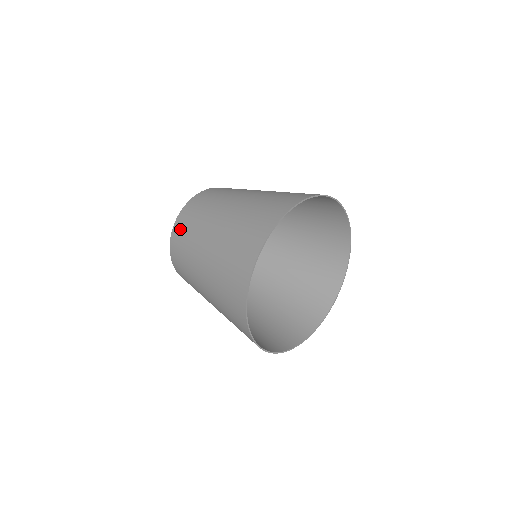
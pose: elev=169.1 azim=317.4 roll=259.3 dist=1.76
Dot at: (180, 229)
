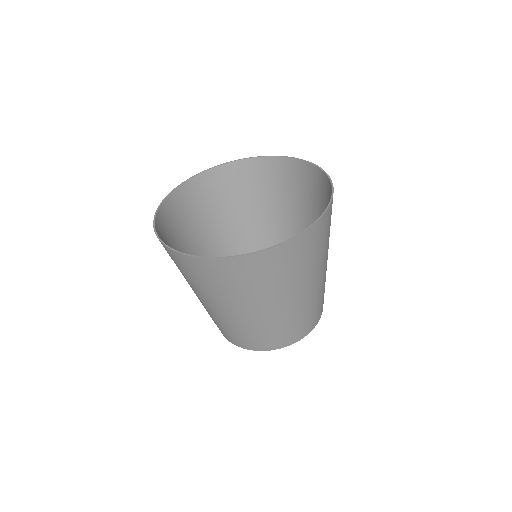
Dot at: occluded
